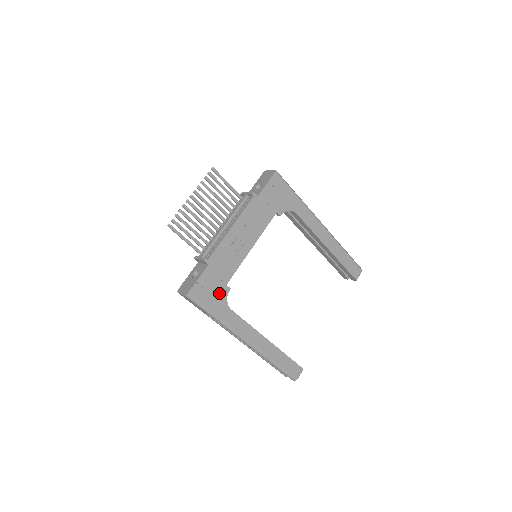
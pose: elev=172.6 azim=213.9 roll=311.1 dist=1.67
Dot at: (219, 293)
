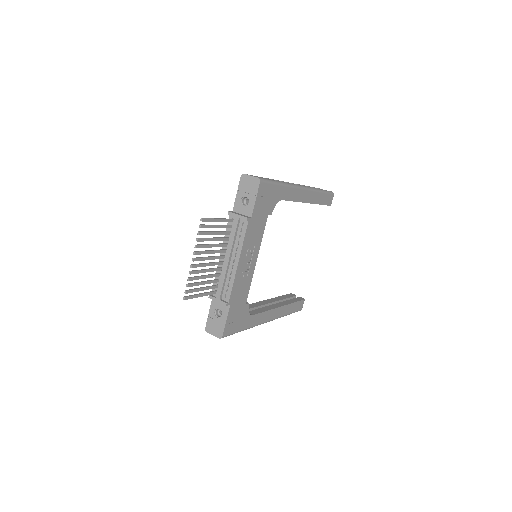
Dot at: (242, 314)
